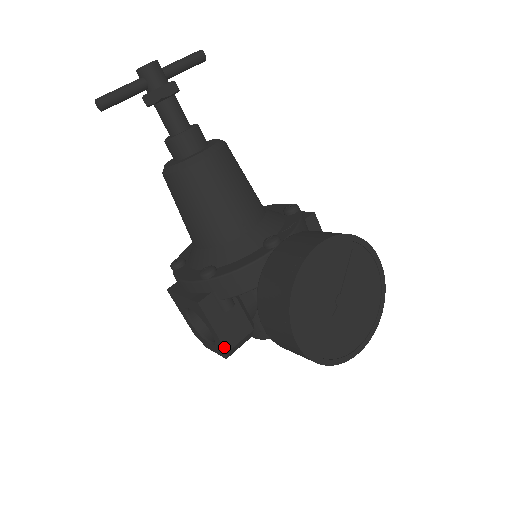
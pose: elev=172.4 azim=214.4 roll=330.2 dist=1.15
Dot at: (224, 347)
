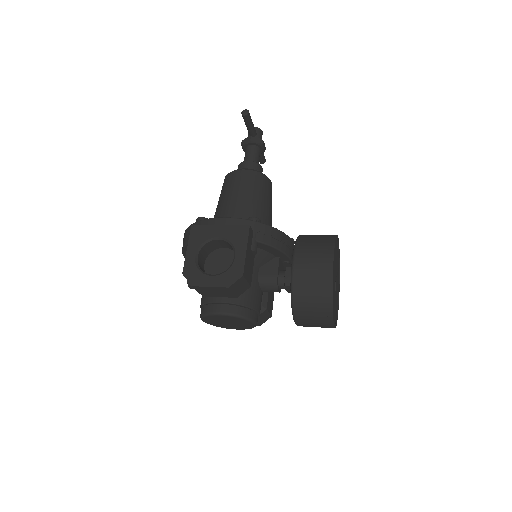
Dot at: (244, 269)
